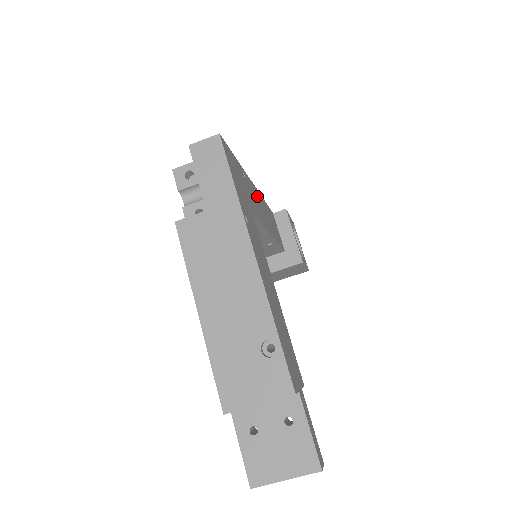
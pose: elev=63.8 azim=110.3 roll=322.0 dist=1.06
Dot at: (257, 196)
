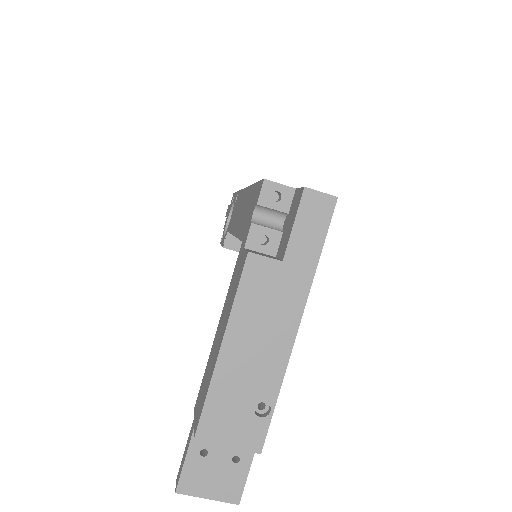
Dot at: occluded
